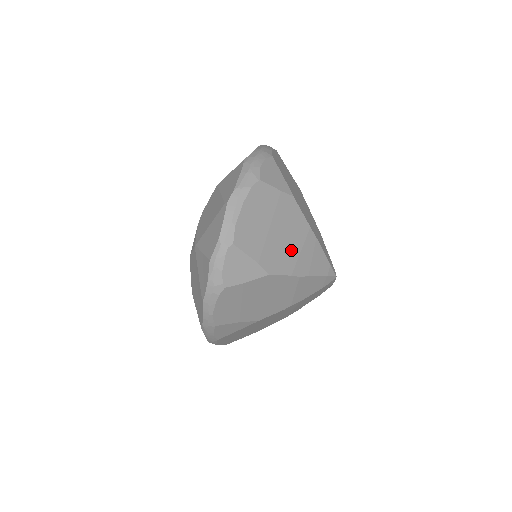
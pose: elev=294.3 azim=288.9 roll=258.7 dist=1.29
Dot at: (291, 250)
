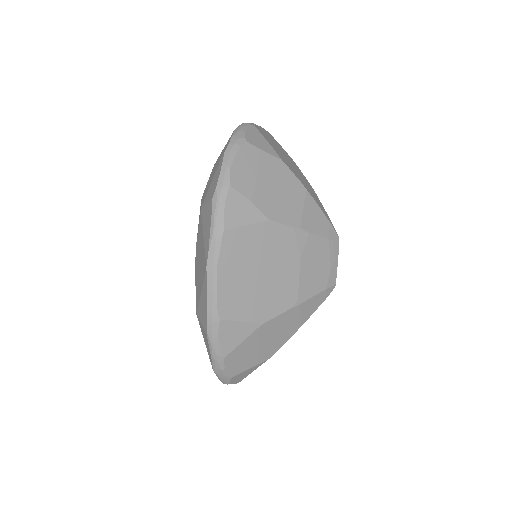
Dot at: (297, 173)
